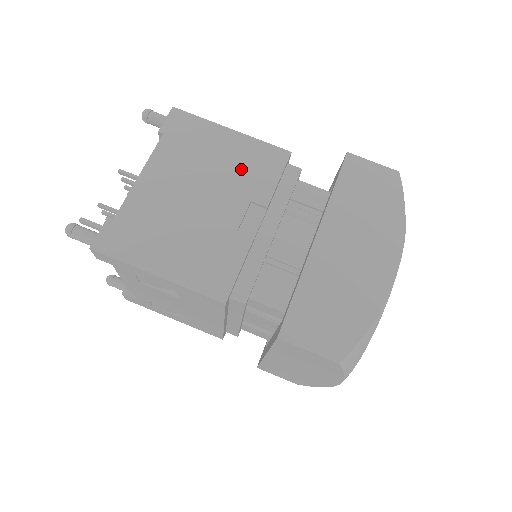
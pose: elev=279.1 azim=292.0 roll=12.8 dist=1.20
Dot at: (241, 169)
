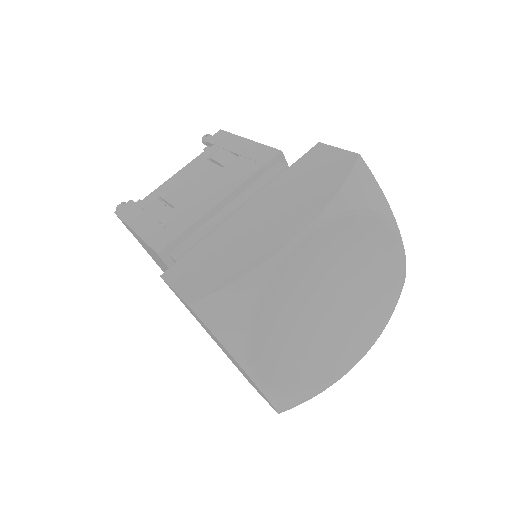
Dot at: occluded
